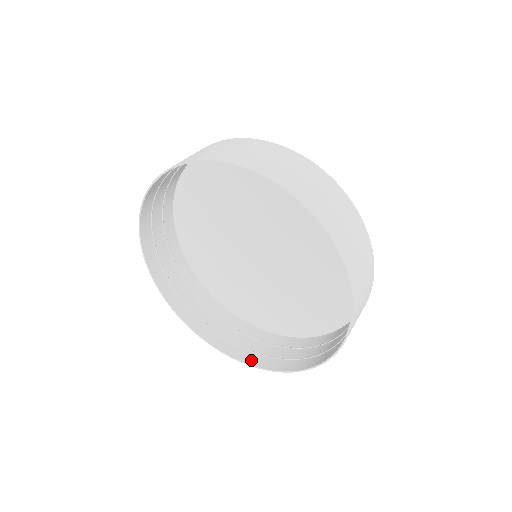
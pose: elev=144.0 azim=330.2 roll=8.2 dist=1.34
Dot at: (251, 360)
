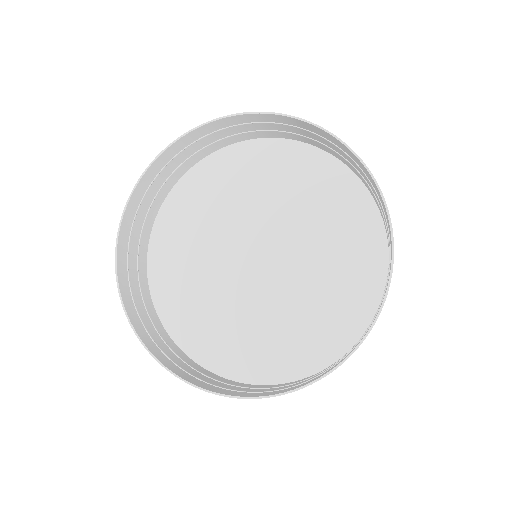
Dot at: (368, 329)
